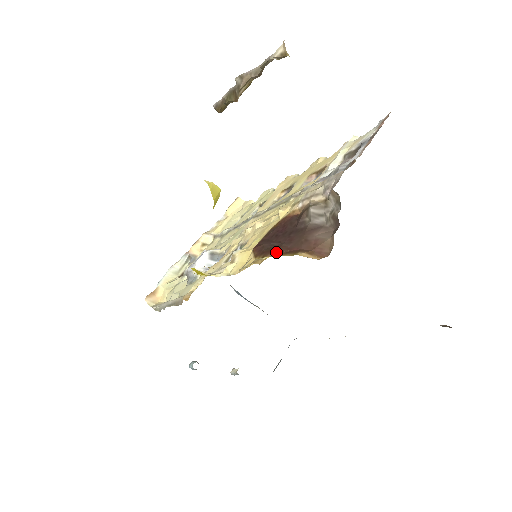
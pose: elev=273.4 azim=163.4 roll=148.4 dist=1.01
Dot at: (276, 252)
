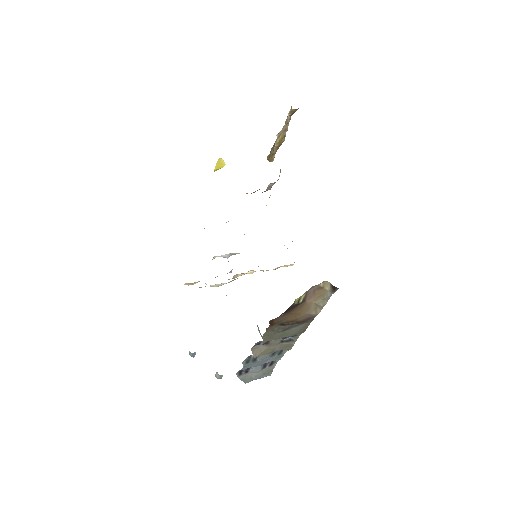
Dot at: occluded
